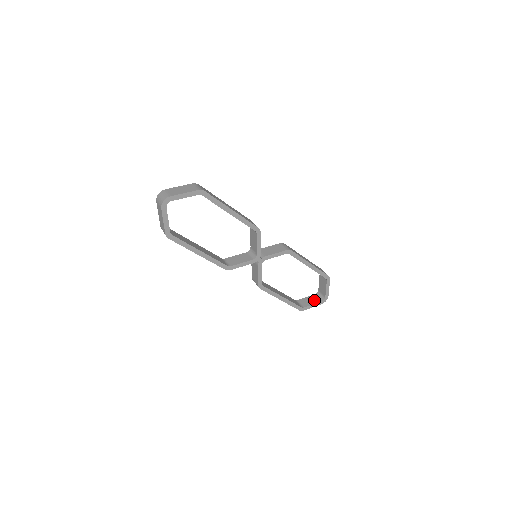
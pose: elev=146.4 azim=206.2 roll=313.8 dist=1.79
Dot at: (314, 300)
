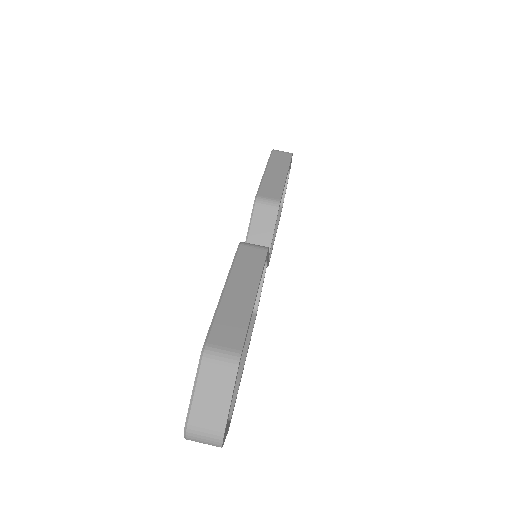
Dot at: occluded
